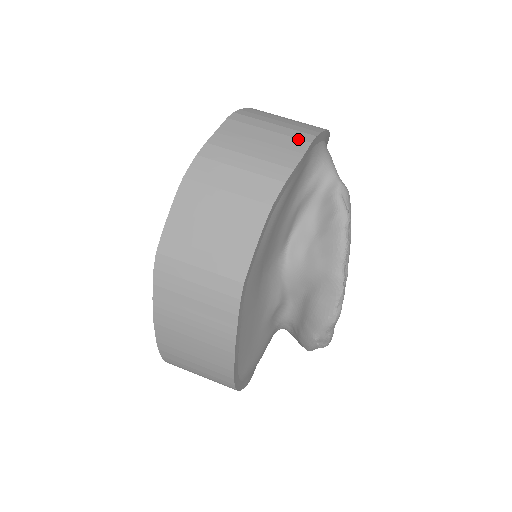
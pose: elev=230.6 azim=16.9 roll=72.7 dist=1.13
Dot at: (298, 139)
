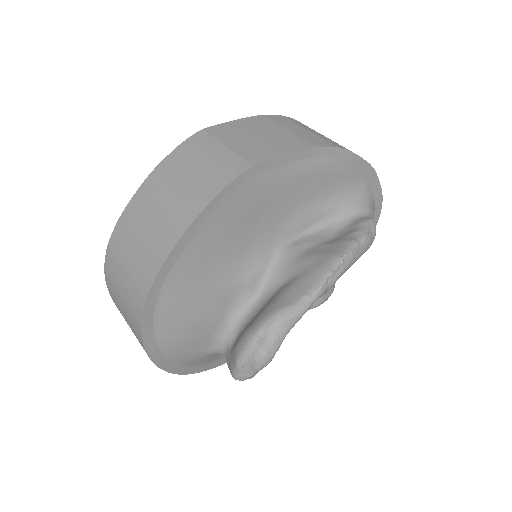
Dot at: occluded
